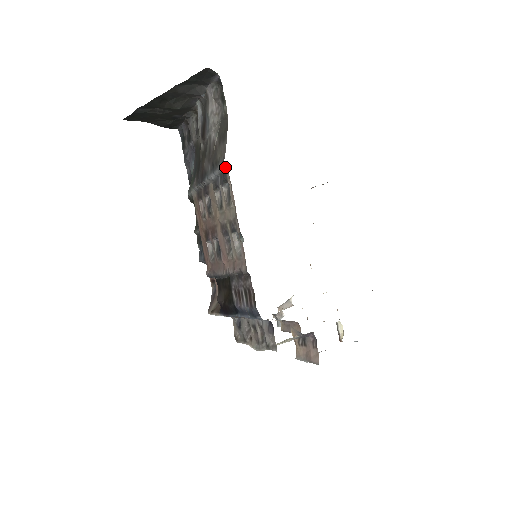
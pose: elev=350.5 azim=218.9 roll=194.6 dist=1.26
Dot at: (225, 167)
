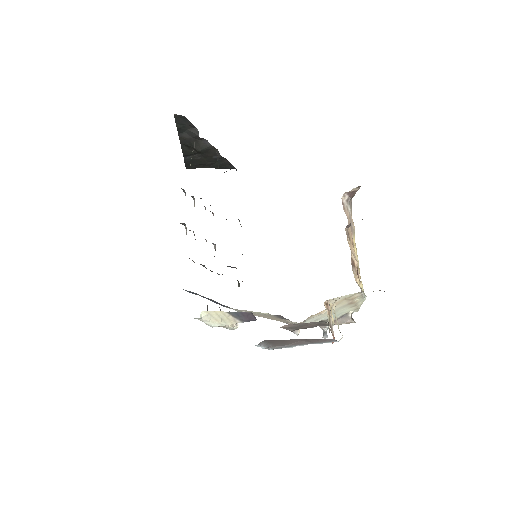
Dot at: occluded
